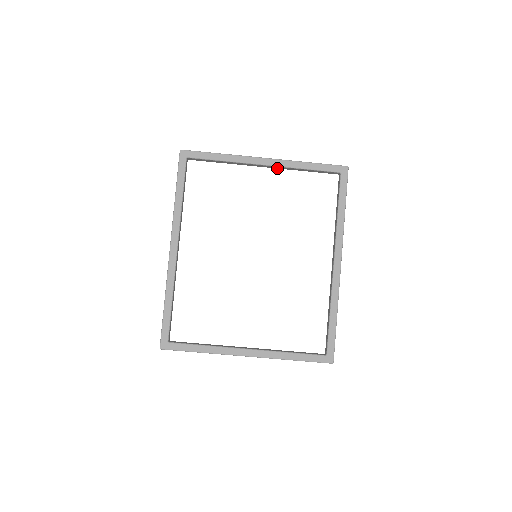
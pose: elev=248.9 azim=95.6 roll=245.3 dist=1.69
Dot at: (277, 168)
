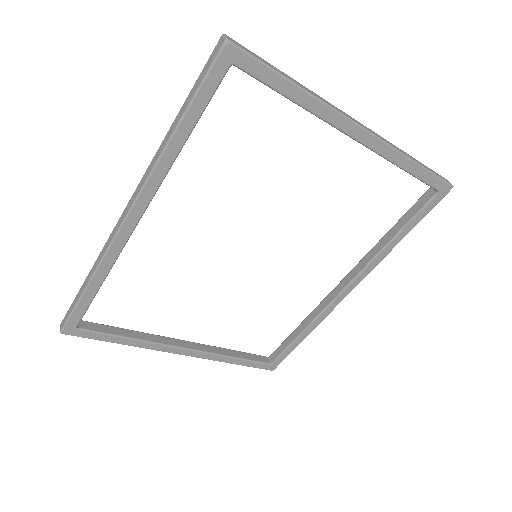
Dot at: occluded
